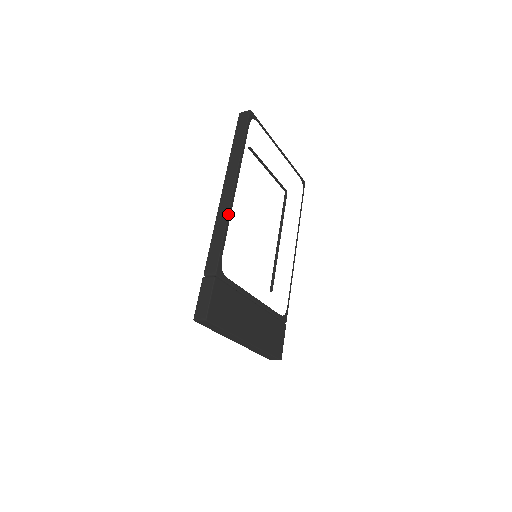
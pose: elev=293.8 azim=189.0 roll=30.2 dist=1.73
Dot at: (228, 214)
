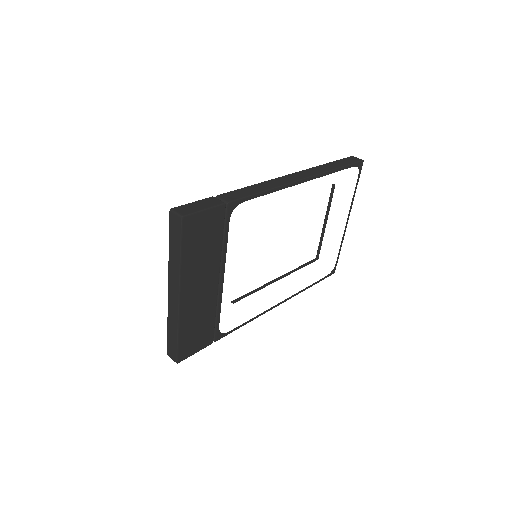
Dot at: (282, 185)
